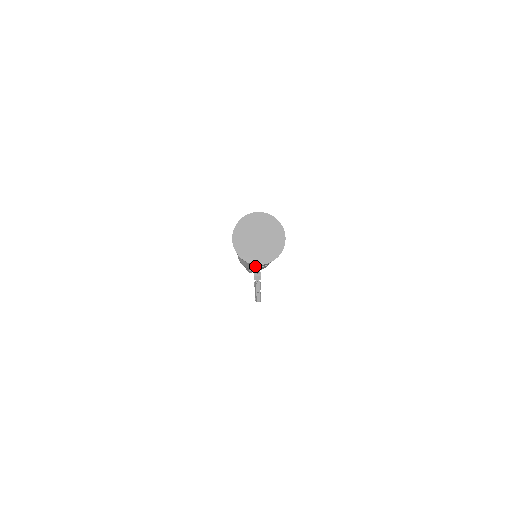
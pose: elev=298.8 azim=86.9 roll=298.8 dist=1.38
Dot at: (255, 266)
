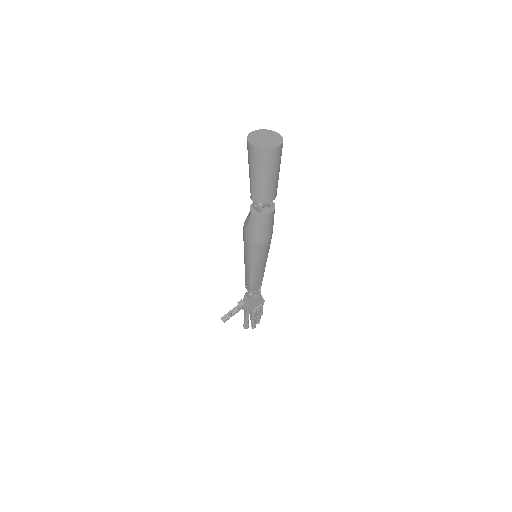
Dot at: (248, 217)
